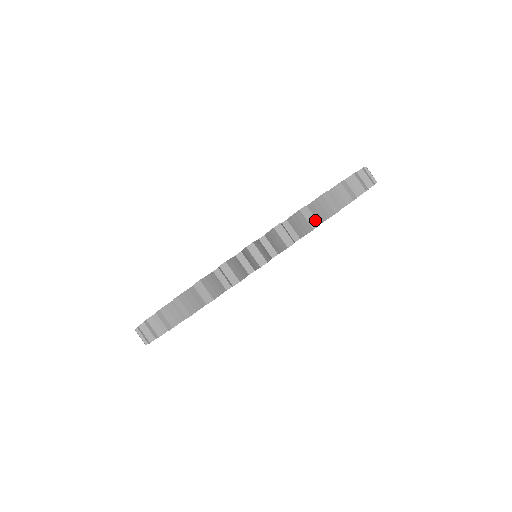
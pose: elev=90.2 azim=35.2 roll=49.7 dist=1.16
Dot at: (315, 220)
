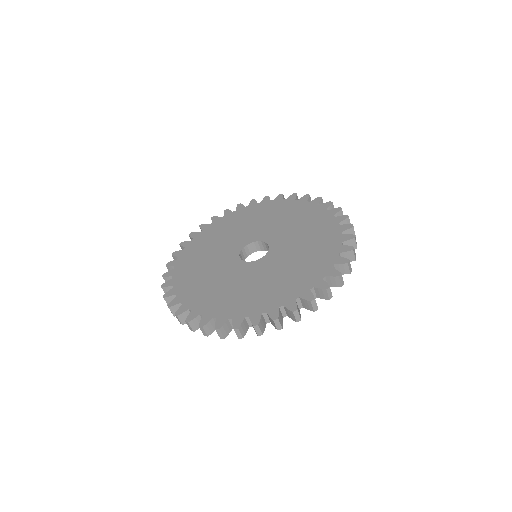
Dot at: occluded
